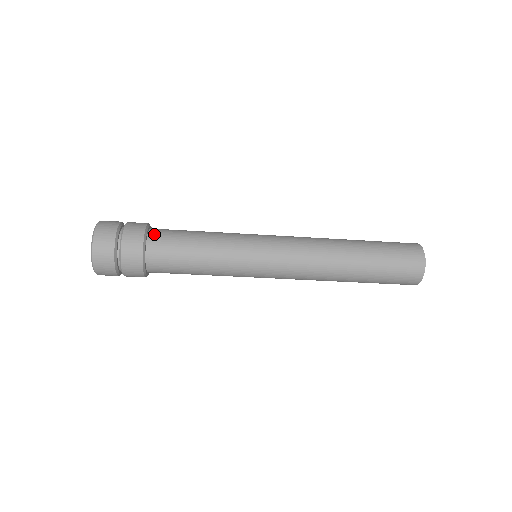
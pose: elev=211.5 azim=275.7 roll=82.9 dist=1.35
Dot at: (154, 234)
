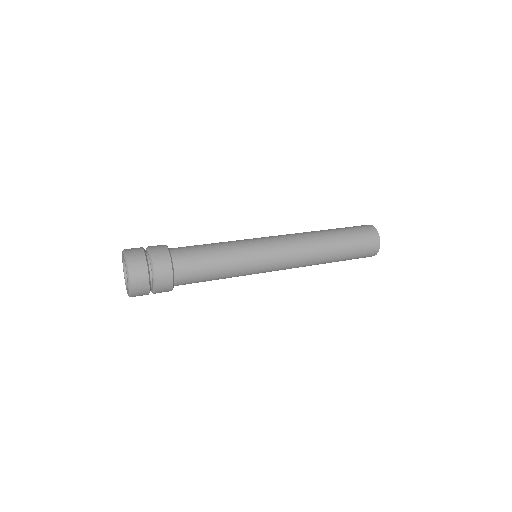
Dot at: (179, 281)
